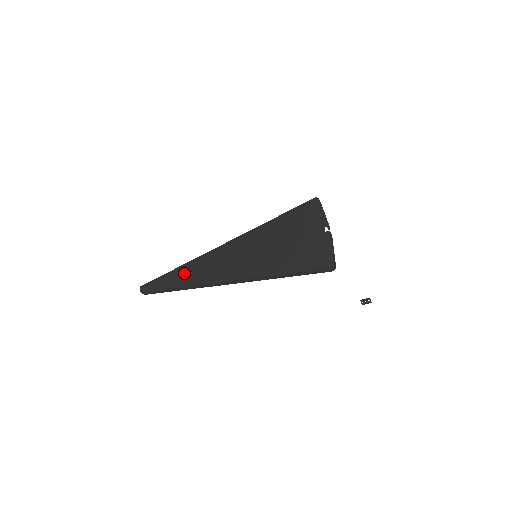
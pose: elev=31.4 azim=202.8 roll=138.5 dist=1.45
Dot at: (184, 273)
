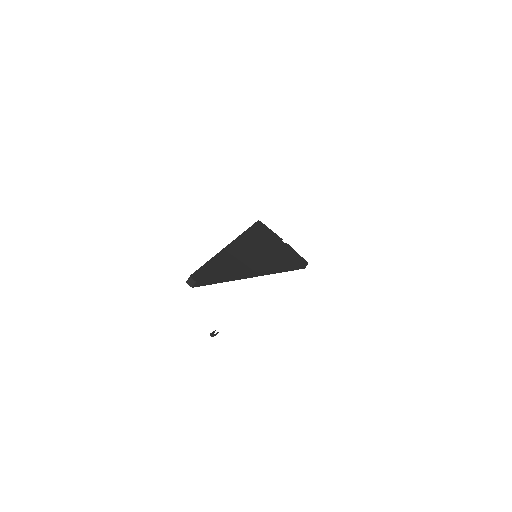
Dot at: (223, 264)
